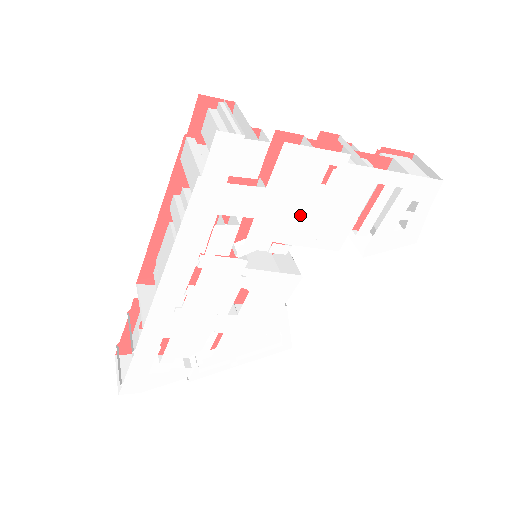
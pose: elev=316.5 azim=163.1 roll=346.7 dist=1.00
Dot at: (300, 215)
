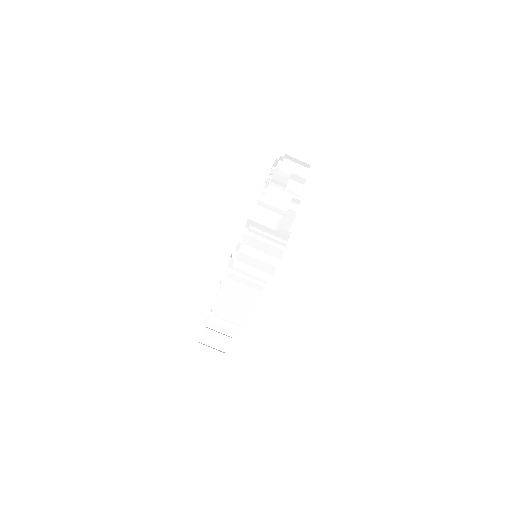
Dot at: occluded
